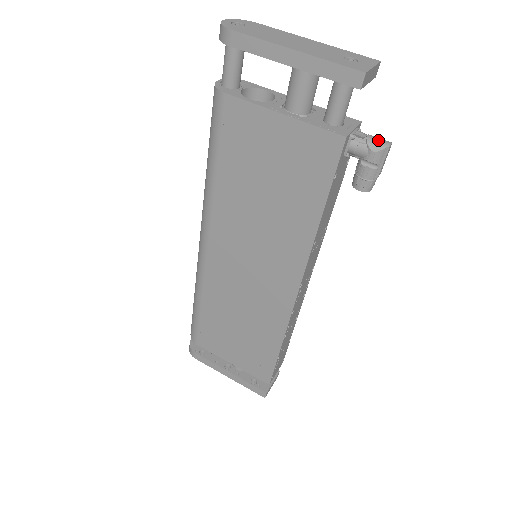
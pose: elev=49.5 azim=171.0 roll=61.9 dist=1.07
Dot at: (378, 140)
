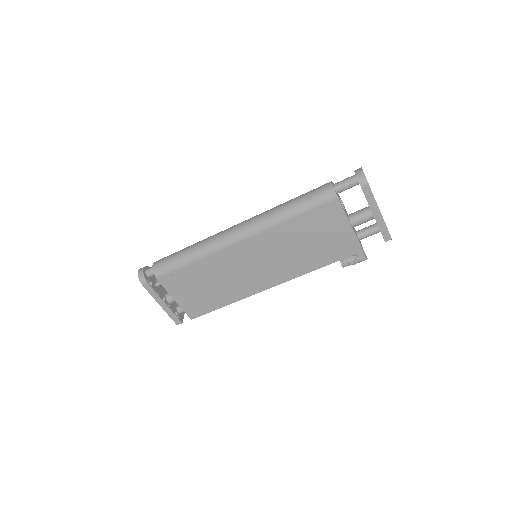
Dot at: (365, 254)
